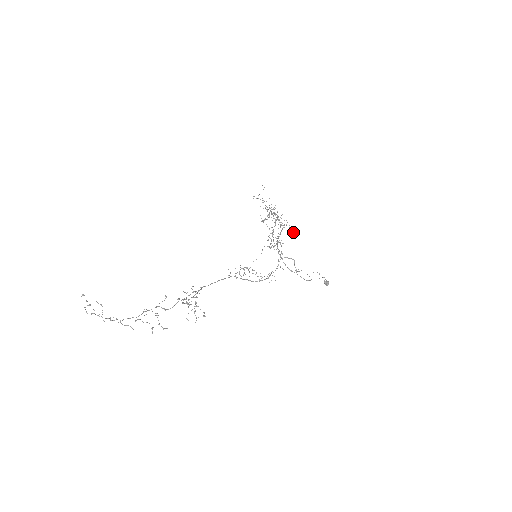
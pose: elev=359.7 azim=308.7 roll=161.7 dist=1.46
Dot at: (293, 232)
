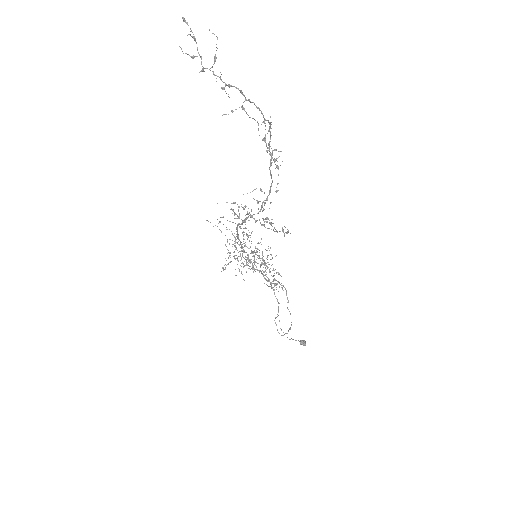
Dot at: (271, 265)
